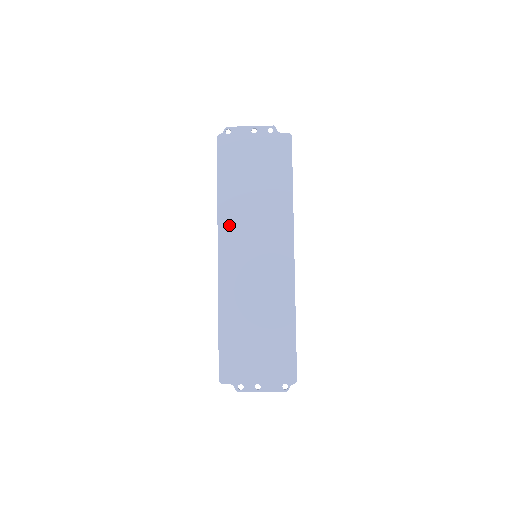
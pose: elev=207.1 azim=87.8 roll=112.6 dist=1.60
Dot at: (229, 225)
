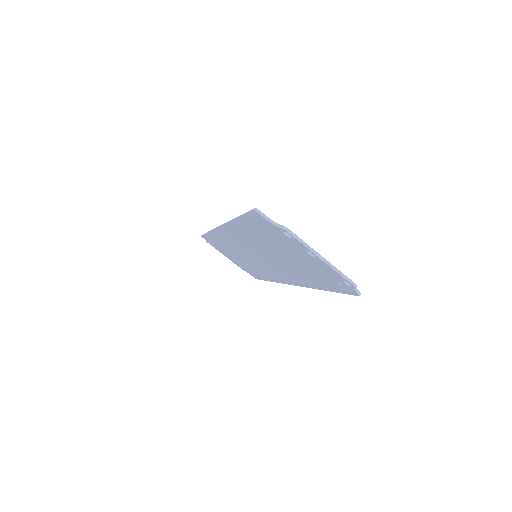
Dot at: occluded
